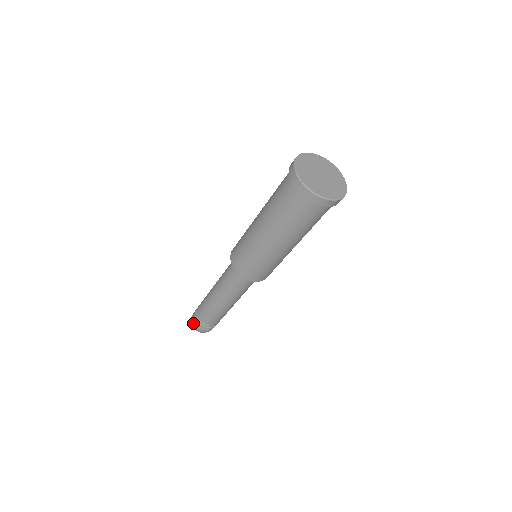
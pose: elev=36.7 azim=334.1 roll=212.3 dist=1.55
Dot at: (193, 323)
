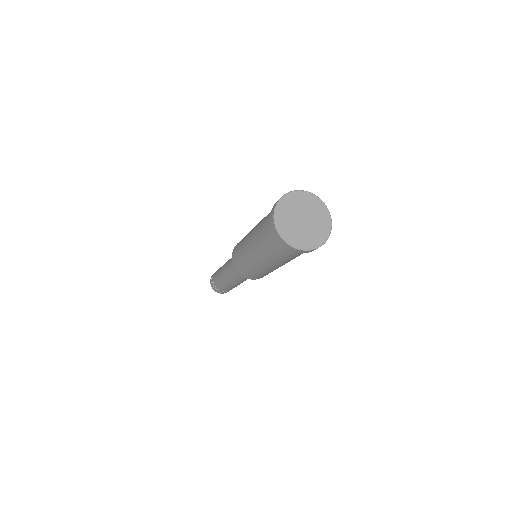
Dot at: (212, 288)
